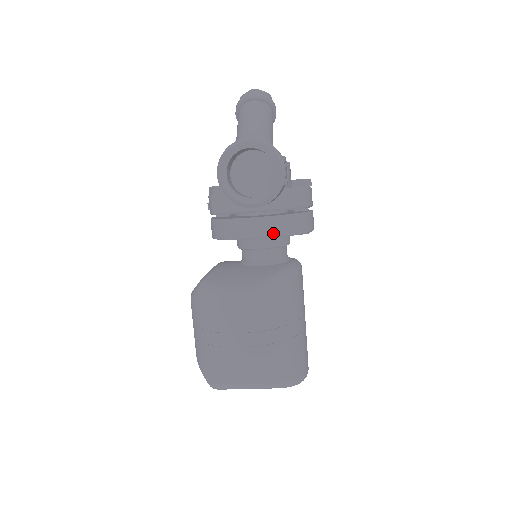
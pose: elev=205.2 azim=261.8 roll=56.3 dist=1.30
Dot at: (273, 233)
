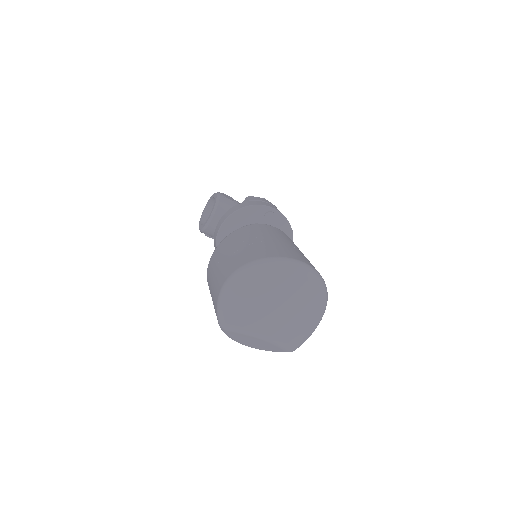
Dot at: (226, 217)
